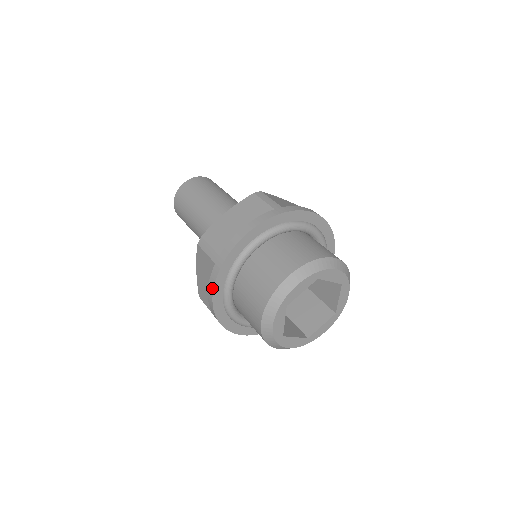
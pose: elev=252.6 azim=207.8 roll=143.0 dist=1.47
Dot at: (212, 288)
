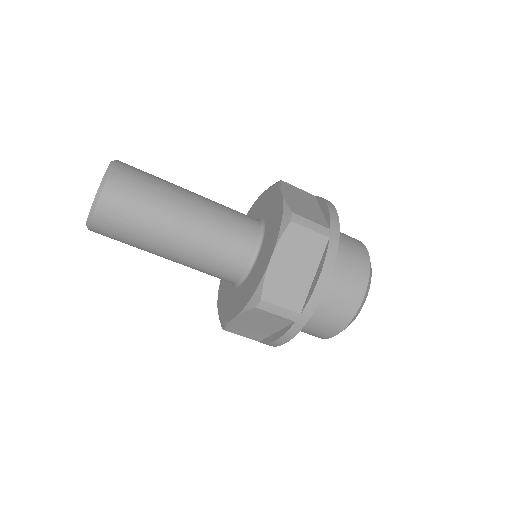
Dot at: (289, 339)
